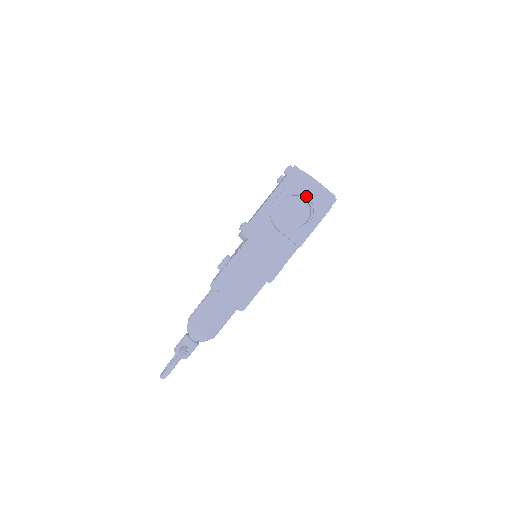
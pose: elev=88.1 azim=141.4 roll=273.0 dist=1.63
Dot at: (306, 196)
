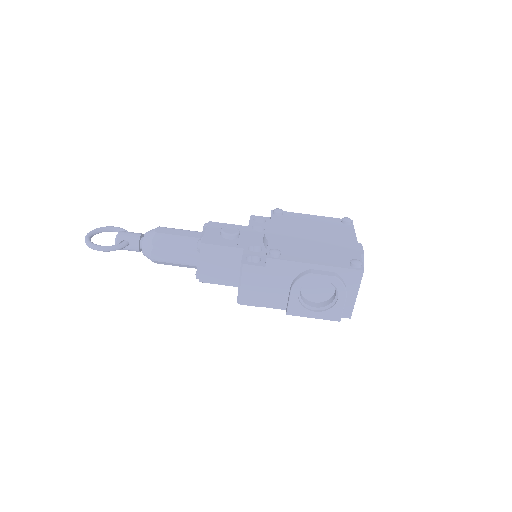
Dot at: (338, 297)
